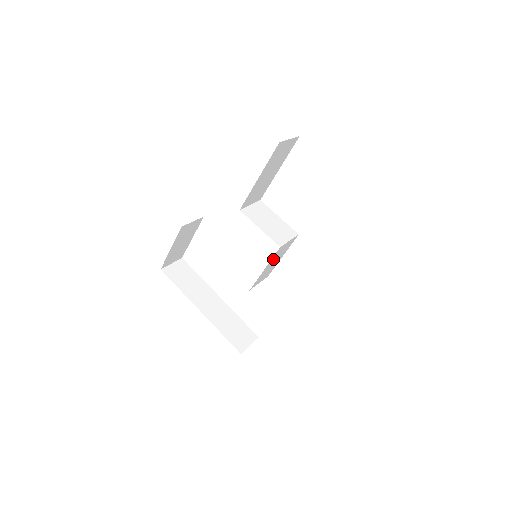
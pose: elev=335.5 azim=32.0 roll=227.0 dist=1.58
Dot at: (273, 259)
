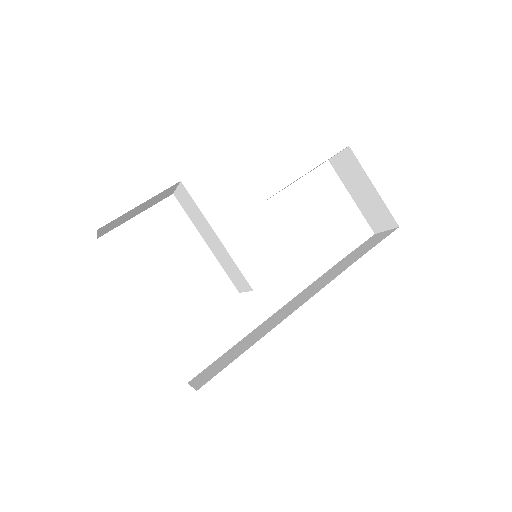
Dot at: occluded
